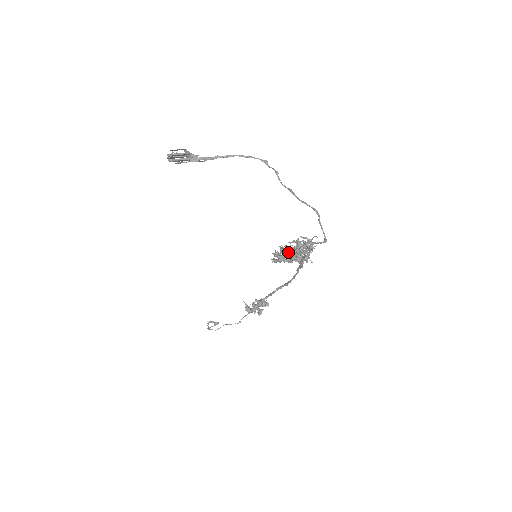
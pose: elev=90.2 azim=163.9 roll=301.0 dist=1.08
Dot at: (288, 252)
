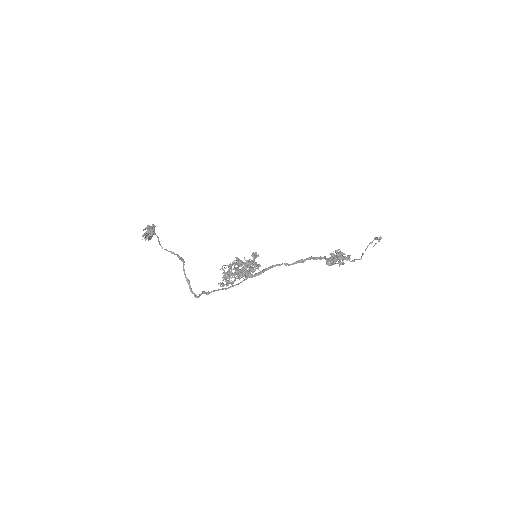
Dot at: (232, 276)
